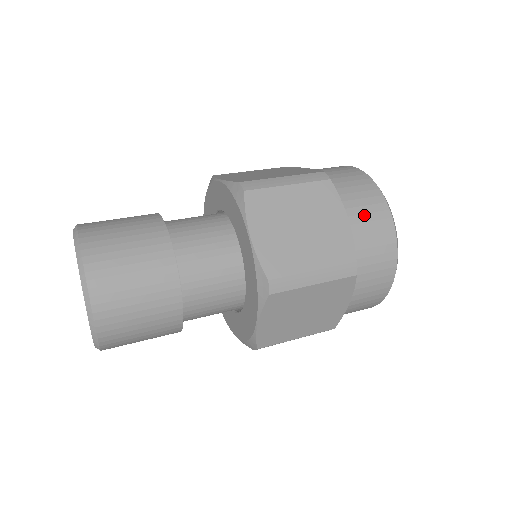
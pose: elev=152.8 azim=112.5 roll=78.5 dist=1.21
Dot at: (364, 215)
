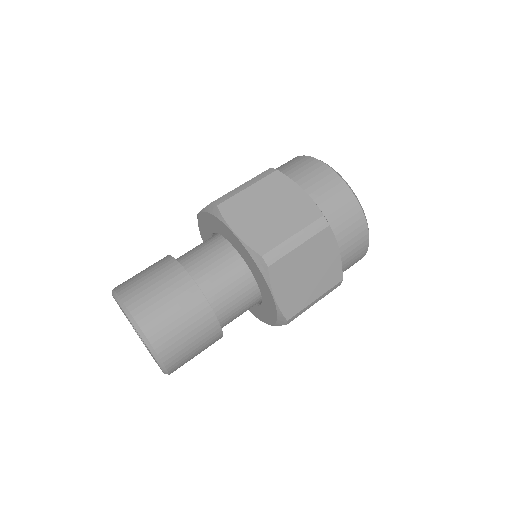
Dot at: (350, 241)
